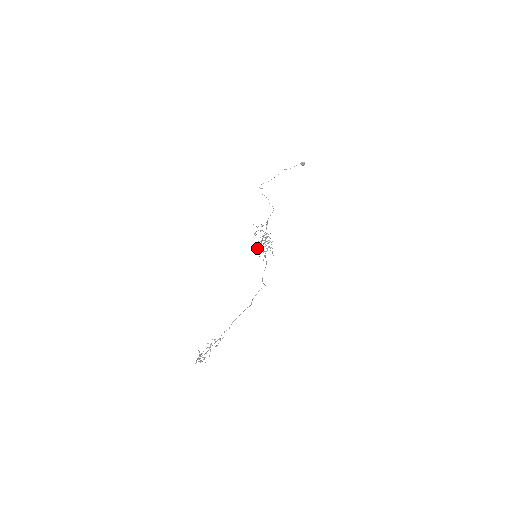
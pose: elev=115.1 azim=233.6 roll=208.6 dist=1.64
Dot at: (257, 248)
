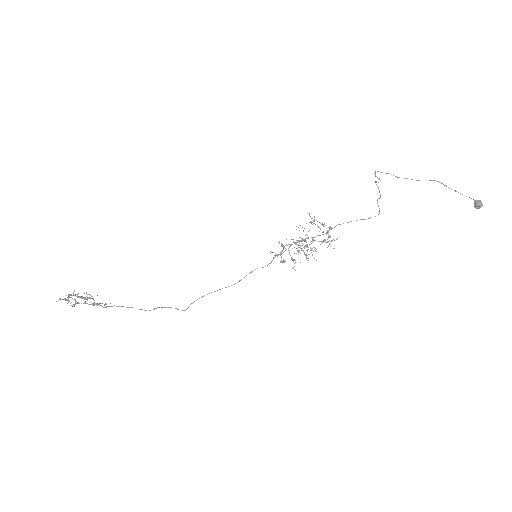
Dot at: (293, 241)
